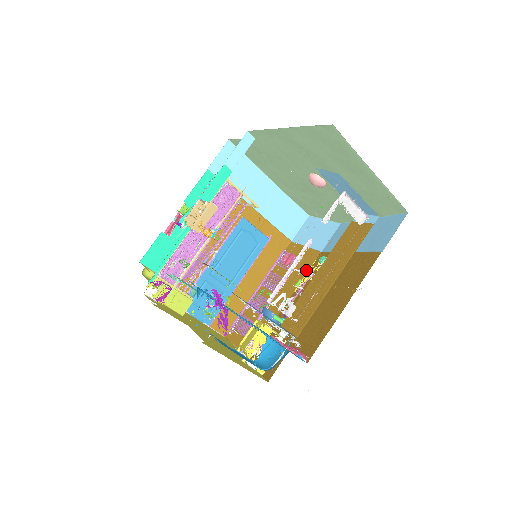
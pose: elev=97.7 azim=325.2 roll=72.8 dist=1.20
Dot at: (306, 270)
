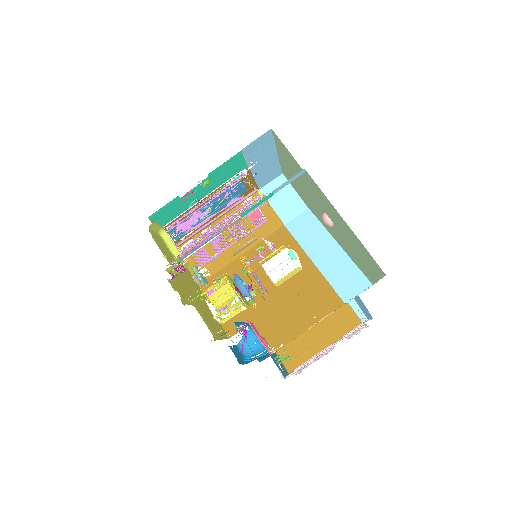
Dot at: (267, 234)
